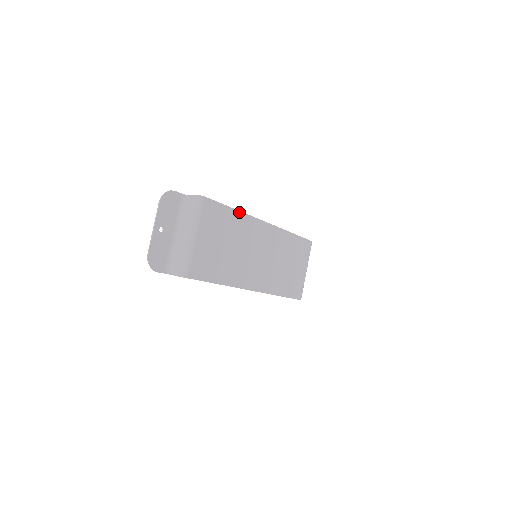
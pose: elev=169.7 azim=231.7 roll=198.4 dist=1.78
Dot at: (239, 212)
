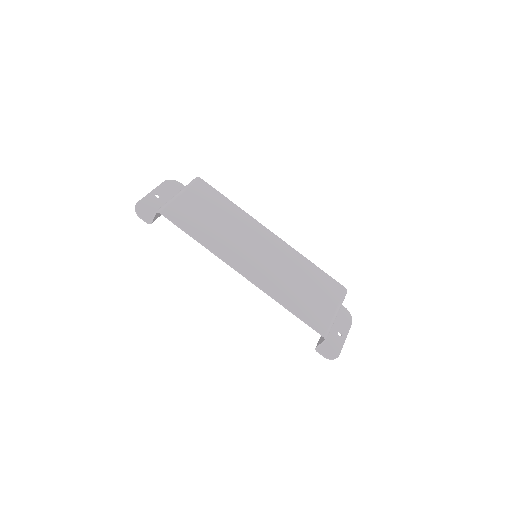
Dot at: (237, 206)
